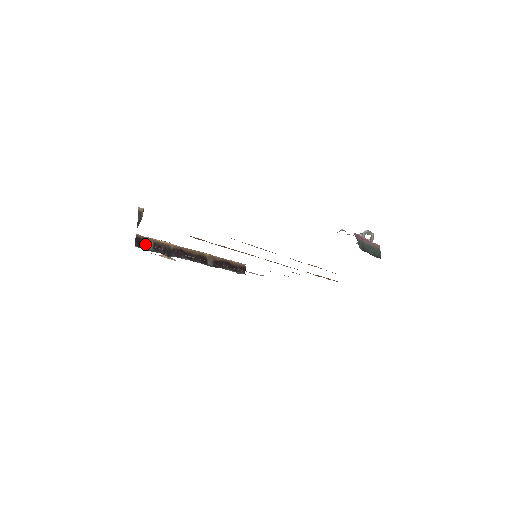
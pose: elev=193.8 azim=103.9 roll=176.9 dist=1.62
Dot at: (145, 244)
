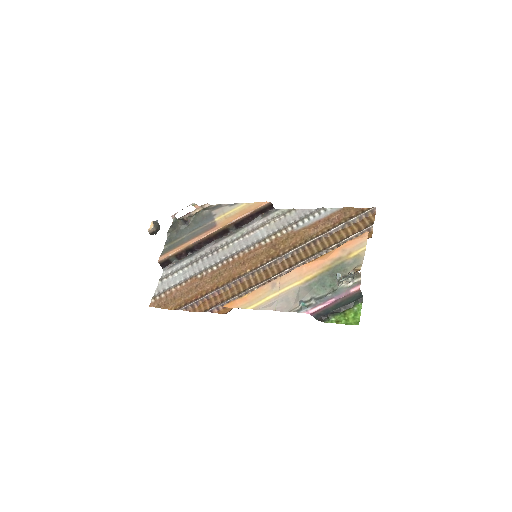
Dot at: (167, 276)
